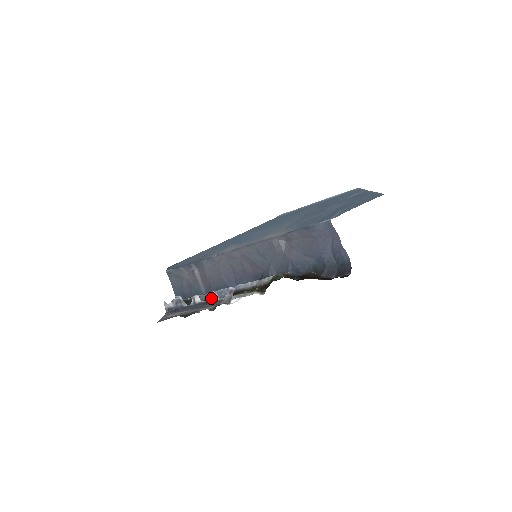
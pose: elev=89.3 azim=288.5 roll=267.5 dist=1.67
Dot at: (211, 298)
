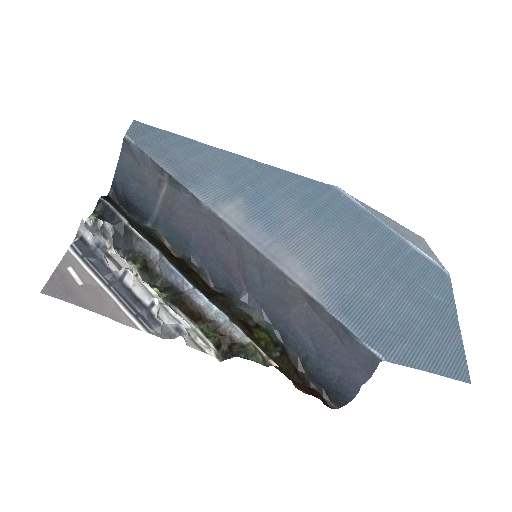
Dot at: (148, 303)
